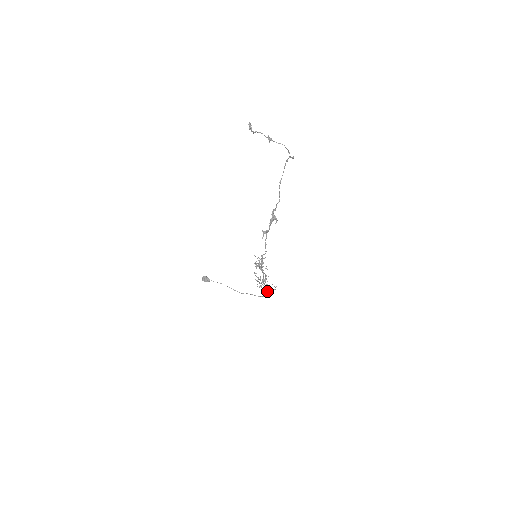
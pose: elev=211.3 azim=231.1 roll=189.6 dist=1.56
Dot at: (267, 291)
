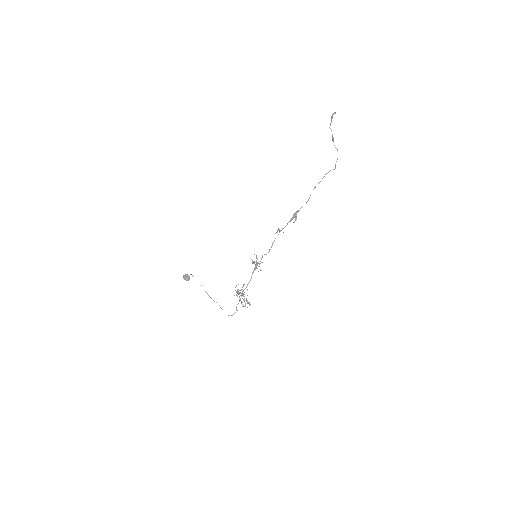
Dot at: occluded
